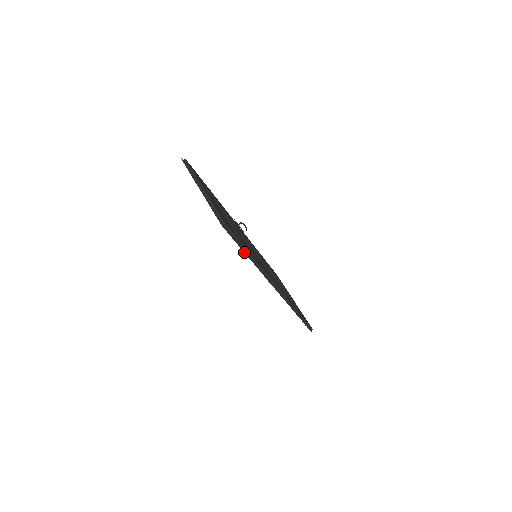
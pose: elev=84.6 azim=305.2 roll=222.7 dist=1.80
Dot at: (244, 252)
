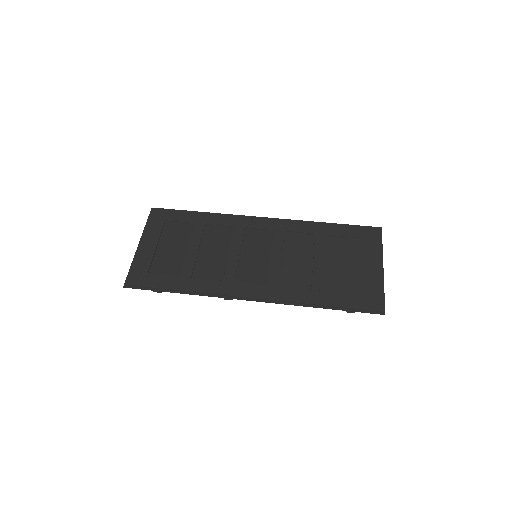
Dot at: occluded
